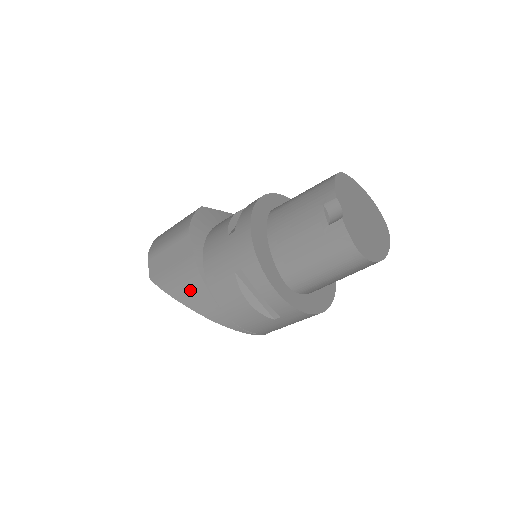
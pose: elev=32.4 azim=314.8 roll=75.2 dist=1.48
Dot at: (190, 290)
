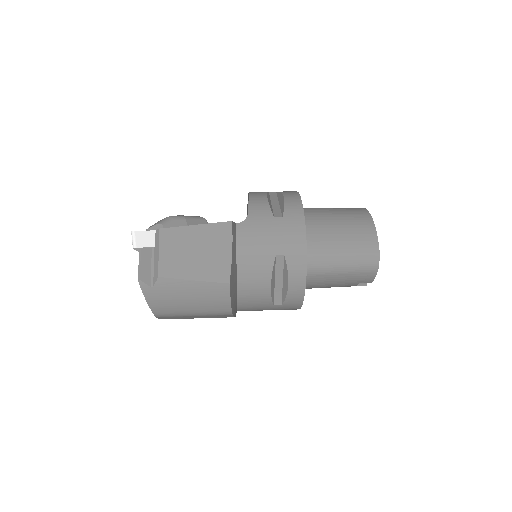
Dot at: occluded
